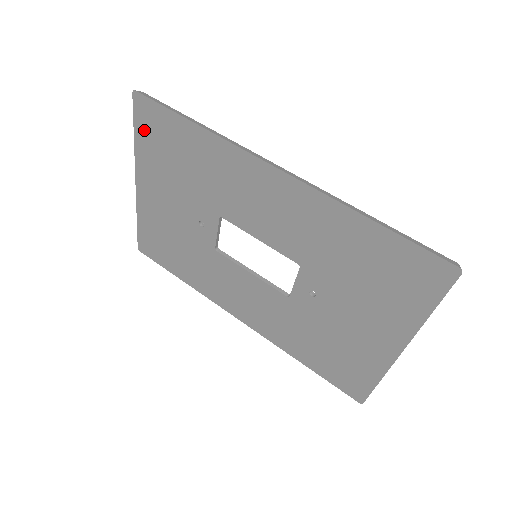
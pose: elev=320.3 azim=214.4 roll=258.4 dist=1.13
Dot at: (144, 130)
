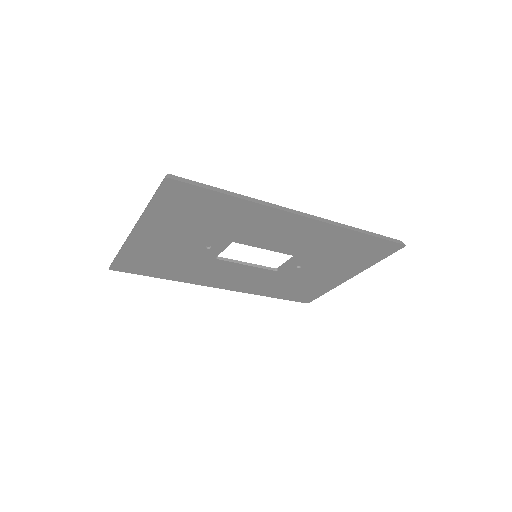
Dot at: (166, 201)
